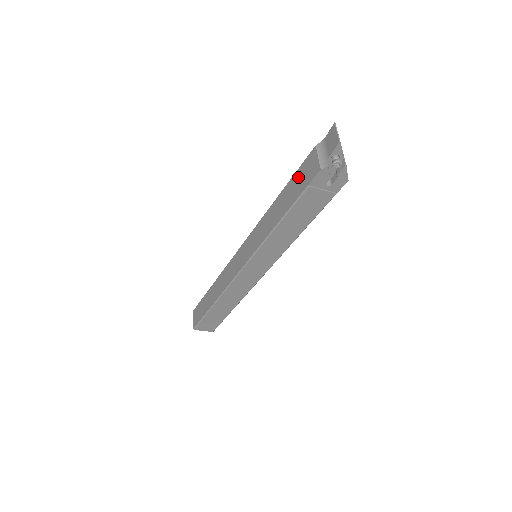
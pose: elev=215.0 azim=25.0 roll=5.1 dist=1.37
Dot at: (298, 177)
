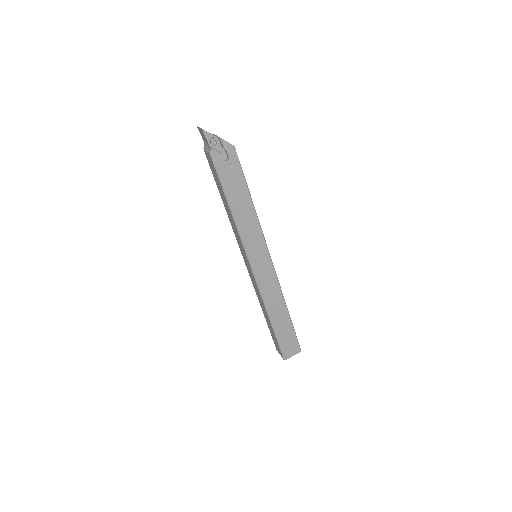
Dot at: (214, 175)
